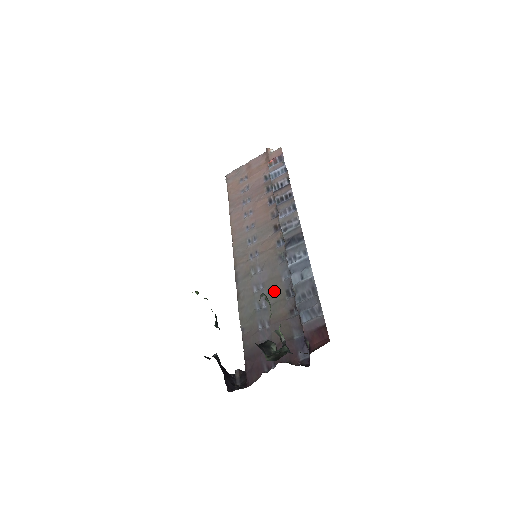
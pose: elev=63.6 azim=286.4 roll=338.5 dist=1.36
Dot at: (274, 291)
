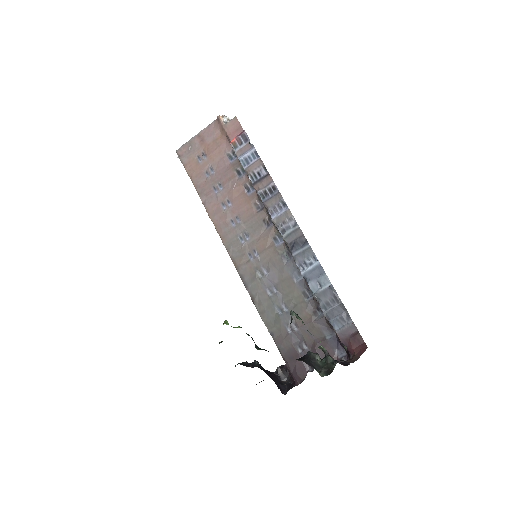
Dot at: (290, 294)
